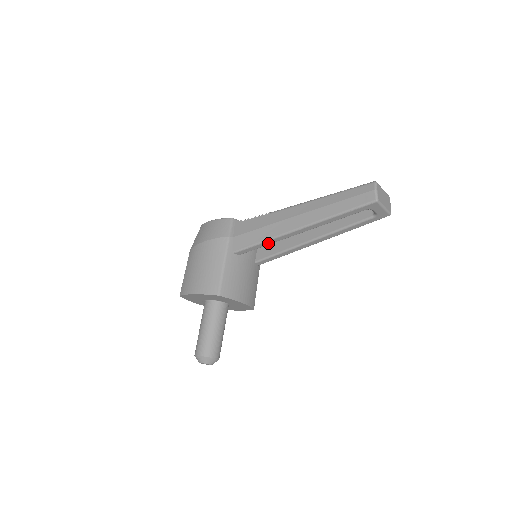
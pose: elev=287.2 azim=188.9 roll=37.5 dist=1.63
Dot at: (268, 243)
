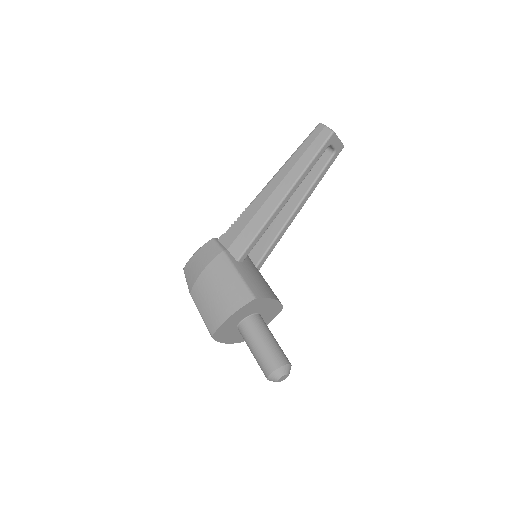
Dot at: (264, 230)
